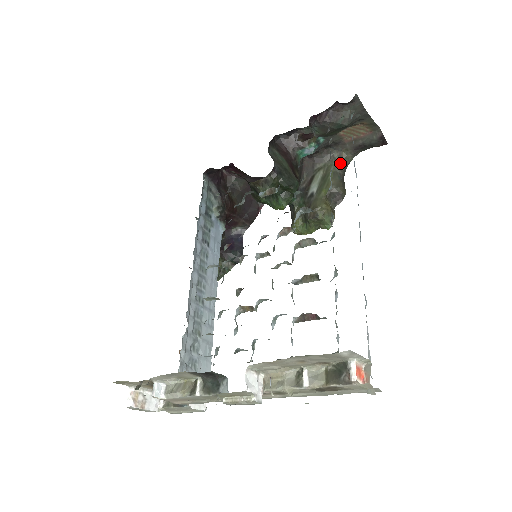
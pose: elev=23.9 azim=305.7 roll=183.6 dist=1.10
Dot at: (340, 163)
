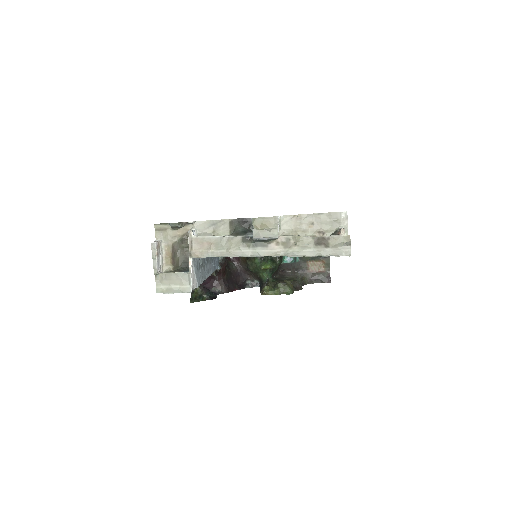
Dot at: (301, 280)
